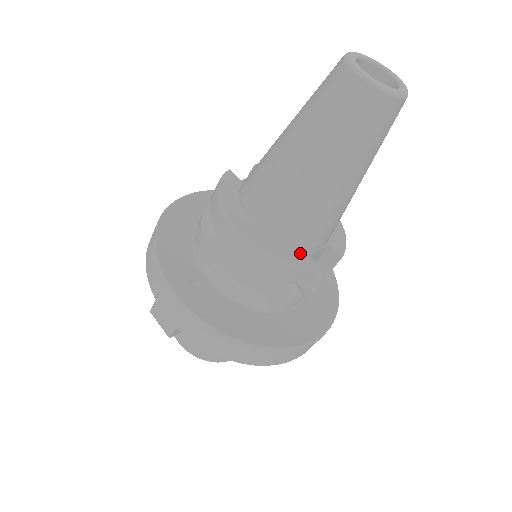
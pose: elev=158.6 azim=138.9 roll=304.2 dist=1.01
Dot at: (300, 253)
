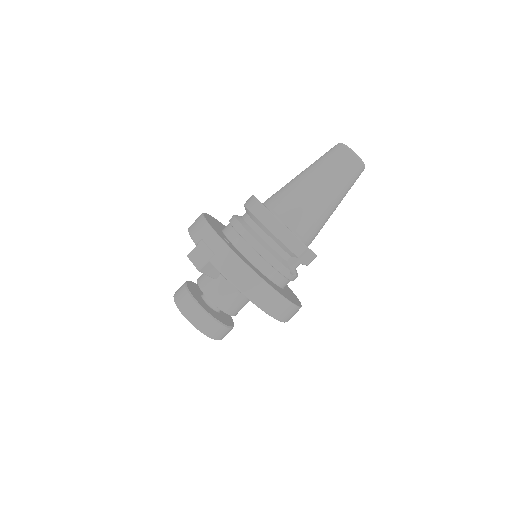
Dot at: (297, 236)
